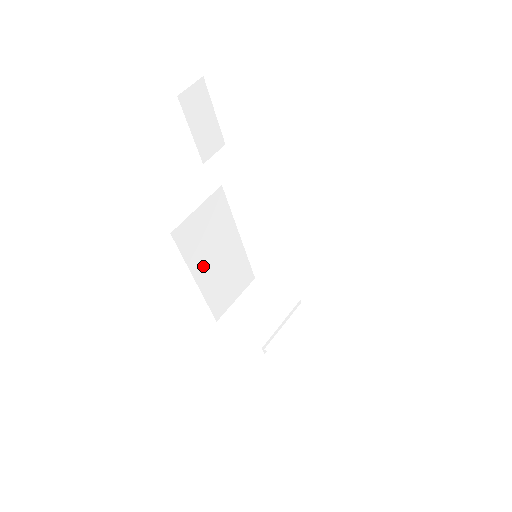
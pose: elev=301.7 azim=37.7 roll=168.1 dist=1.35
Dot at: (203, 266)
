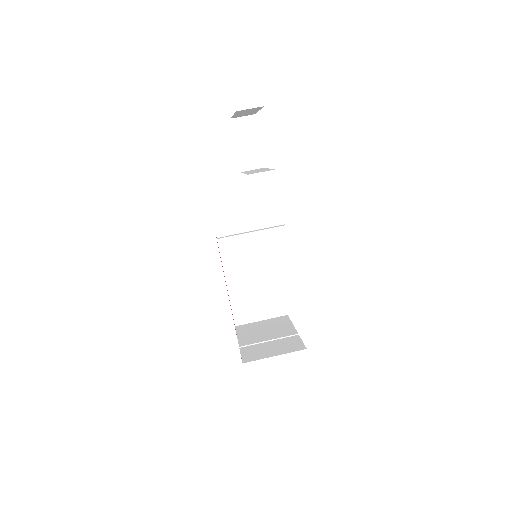
Dot at: (235, 266)
